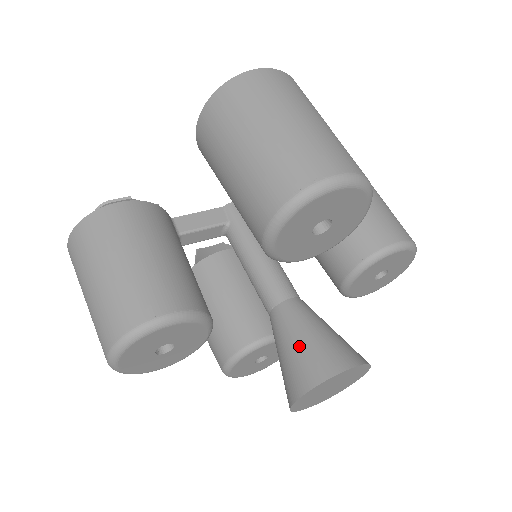
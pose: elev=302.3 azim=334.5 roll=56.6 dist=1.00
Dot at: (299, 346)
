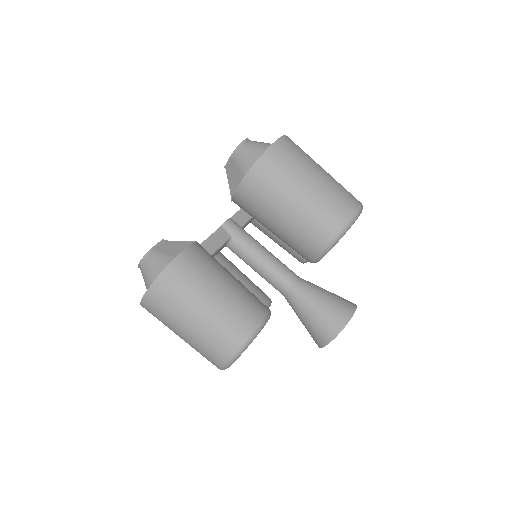
Dot at: (321, 308)
